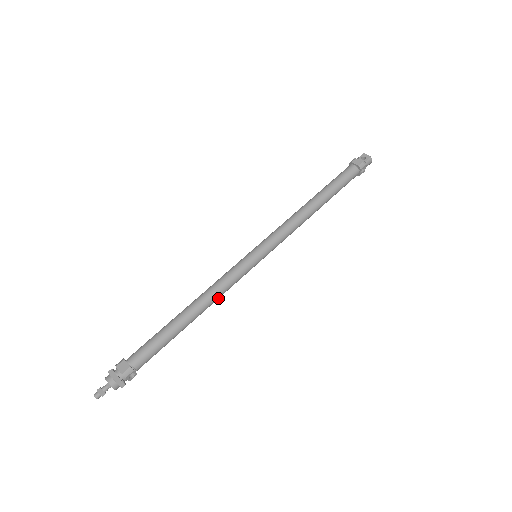
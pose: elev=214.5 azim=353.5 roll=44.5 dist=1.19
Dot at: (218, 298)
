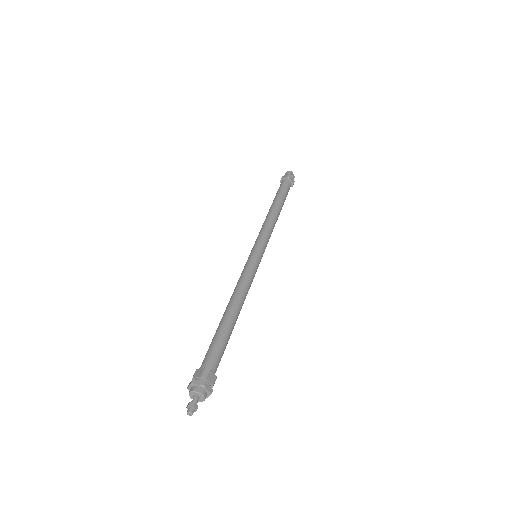
Dot at: occluded
